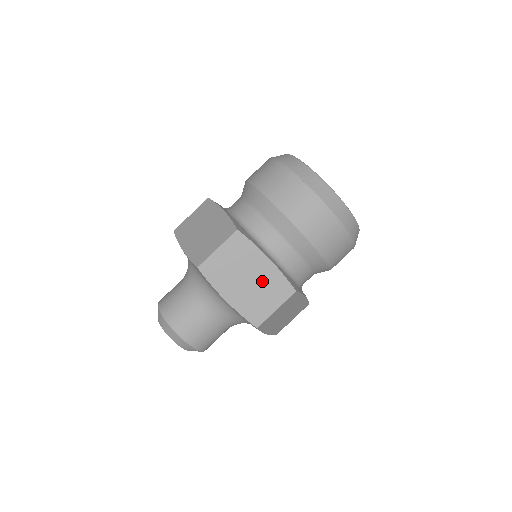
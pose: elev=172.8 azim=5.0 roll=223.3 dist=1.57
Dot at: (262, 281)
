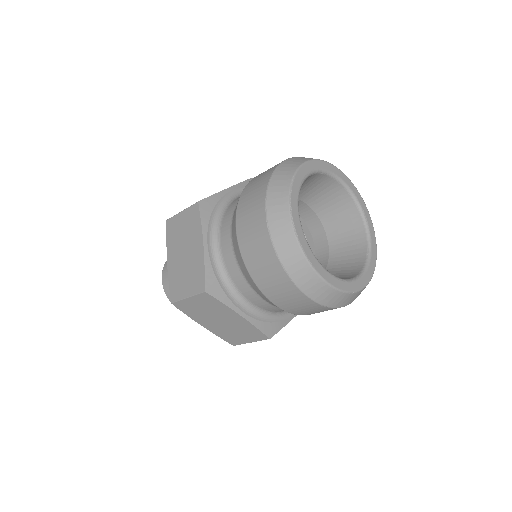
Dot at: (235, 325)
